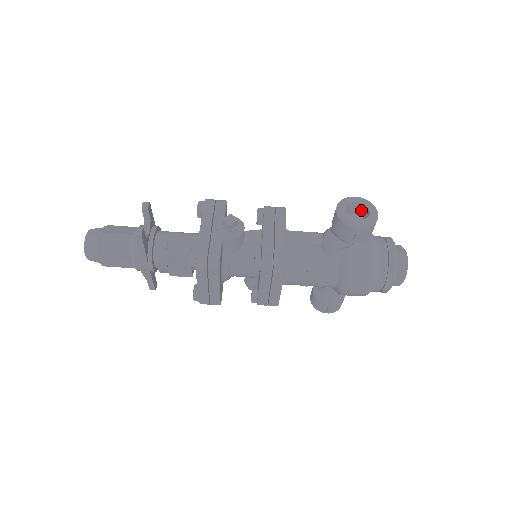
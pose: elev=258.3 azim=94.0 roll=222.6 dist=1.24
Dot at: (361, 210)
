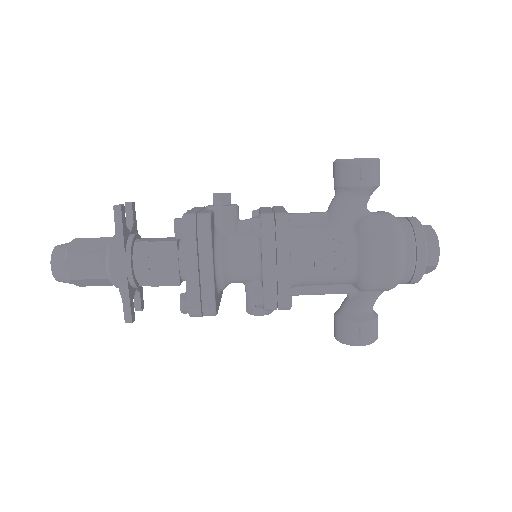
Dot at: occluded
